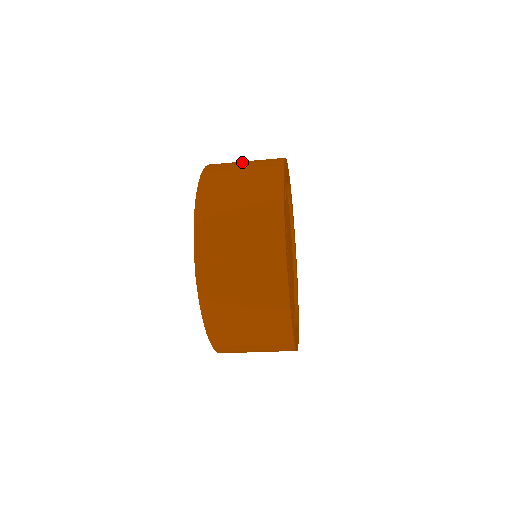
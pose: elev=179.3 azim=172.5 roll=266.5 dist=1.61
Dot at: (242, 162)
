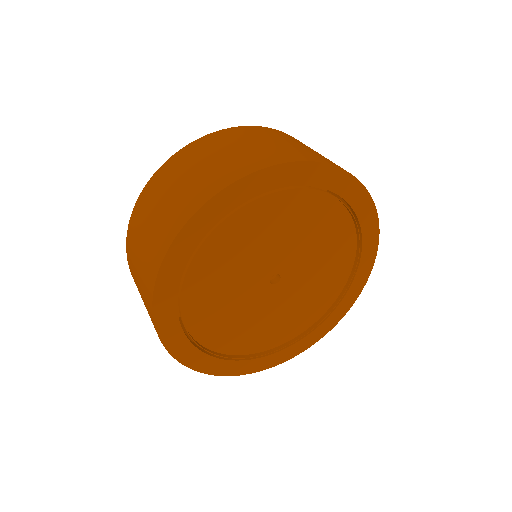
Dot at: (271, 140)
